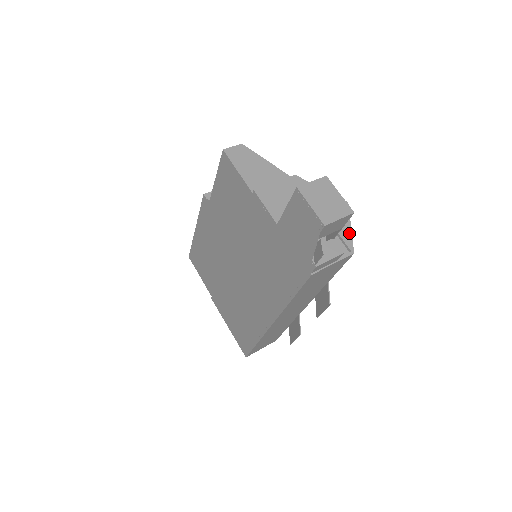
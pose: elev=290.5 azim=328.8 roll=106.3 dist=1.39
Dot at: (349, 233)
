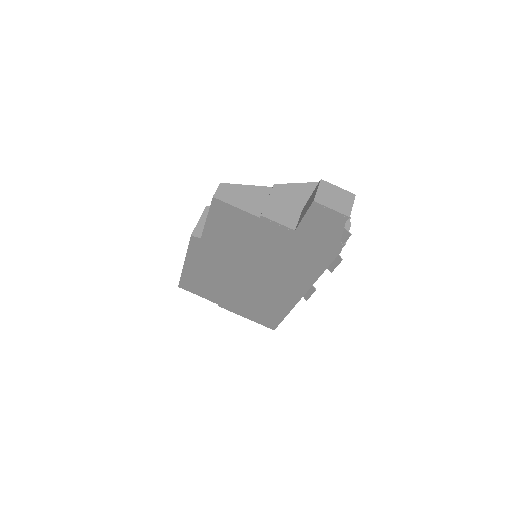
Dot at: occluded
